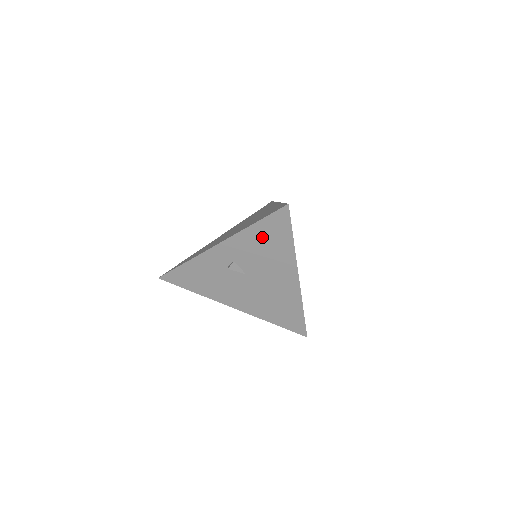
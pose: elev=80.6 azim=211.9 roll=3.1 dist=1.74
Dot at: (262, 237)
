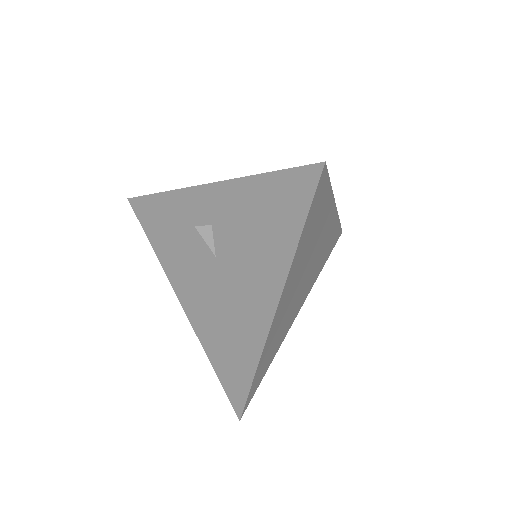
Dot at: (262, 204)
